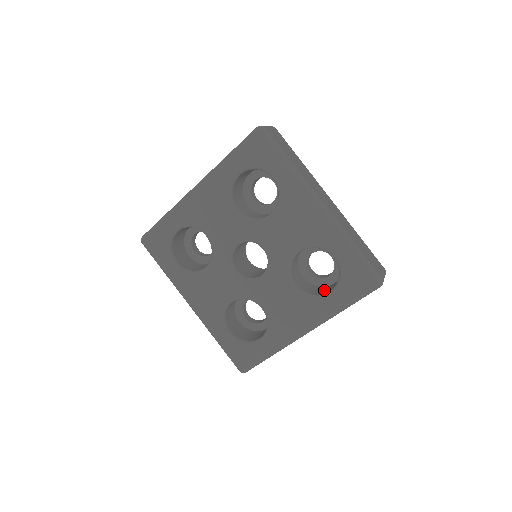
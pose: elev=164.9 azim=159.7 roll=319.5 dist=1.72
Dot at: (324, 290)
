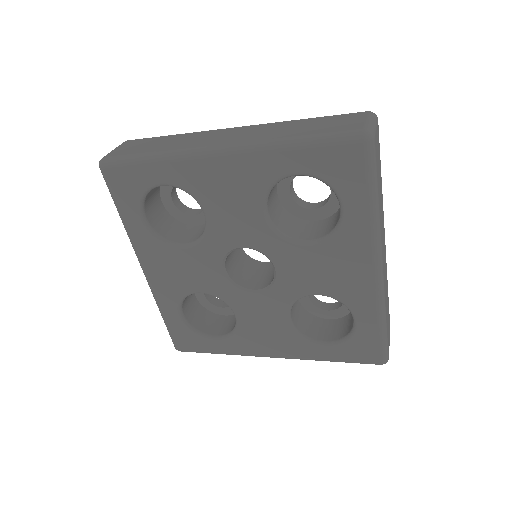
Dot at: (317, 328)
